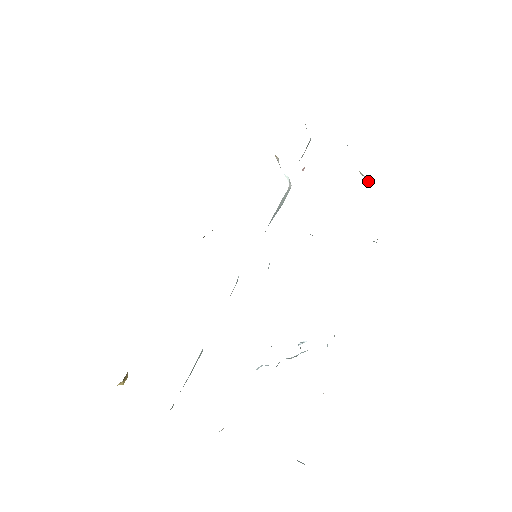
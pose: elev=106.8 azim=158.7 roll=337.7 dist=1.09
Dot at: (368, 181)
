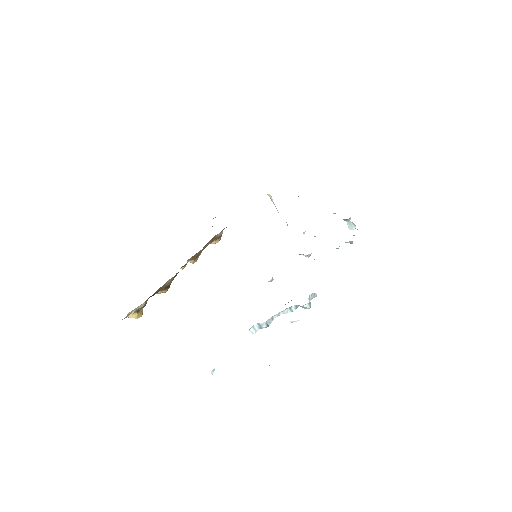
Dot at: (350, 225)
